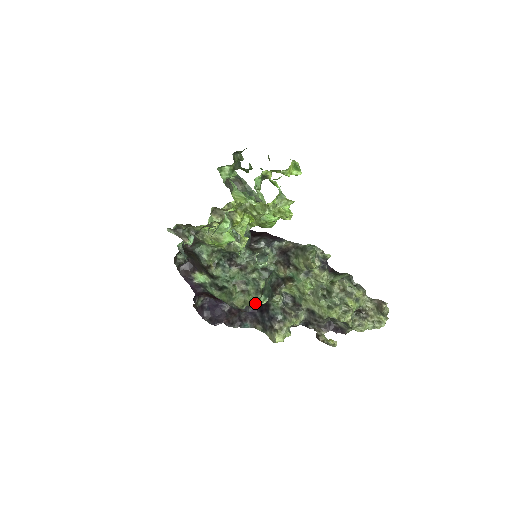
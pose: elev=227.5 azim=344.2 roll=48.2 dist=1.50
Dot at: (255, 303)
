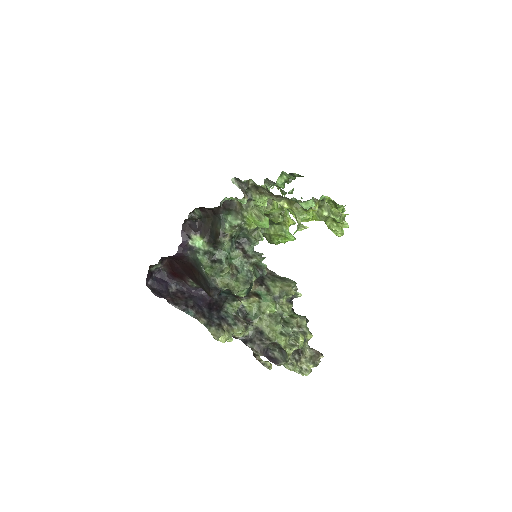
Dot at: (240, 290)
